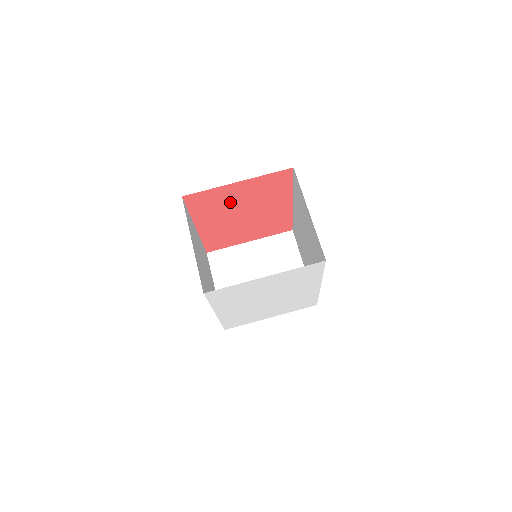
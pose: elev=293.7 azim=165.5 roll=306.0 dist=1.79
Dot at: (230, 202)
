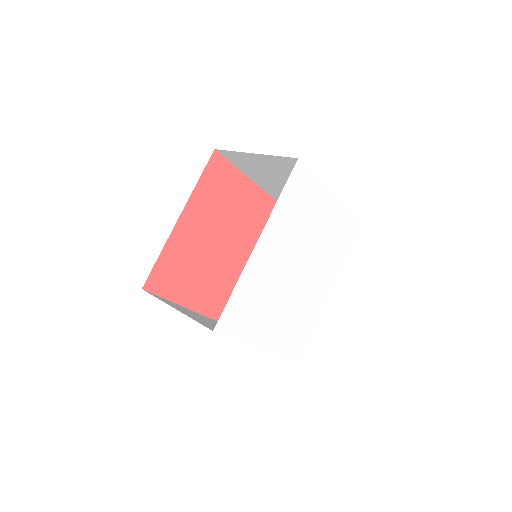
Dot at: (229, 205)
